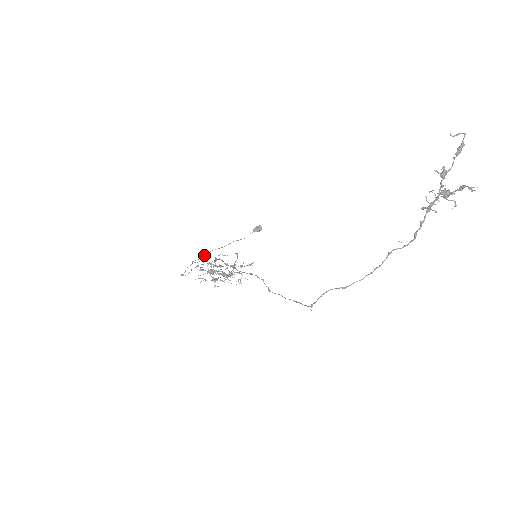
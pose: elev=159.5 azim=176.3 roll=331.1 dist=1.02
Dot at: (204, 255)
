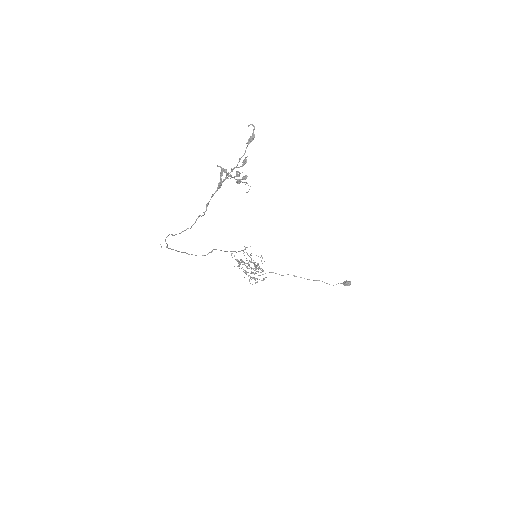
Dot at: (245, 247)
